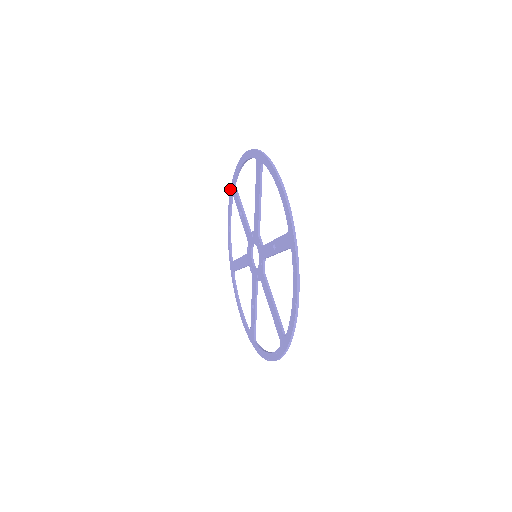
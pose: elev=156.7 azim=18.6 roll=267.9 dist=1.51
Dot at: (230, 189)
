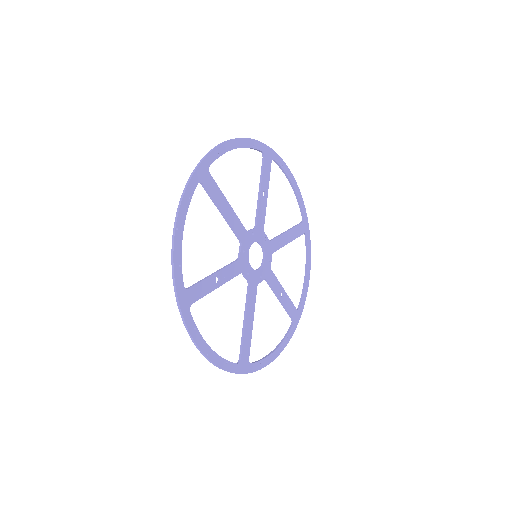
Dot at: (272, 151)
